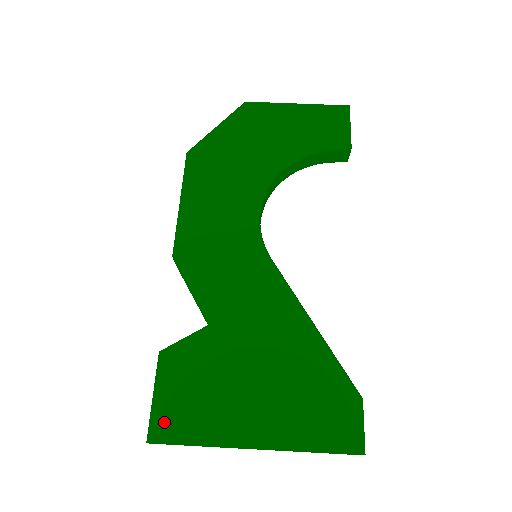
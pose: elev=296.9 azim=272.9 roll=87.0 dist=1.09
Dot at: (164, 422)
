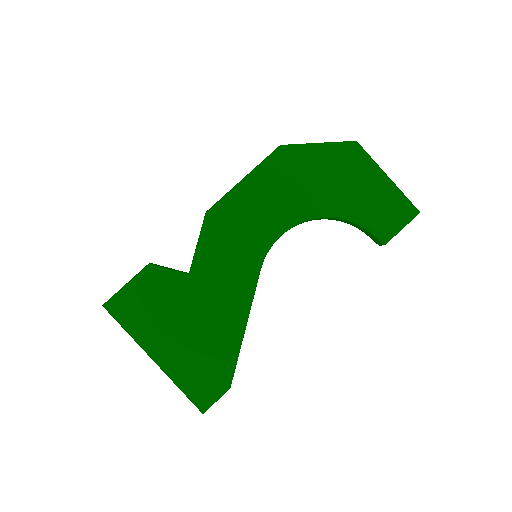
Dot at: (120, 304)
